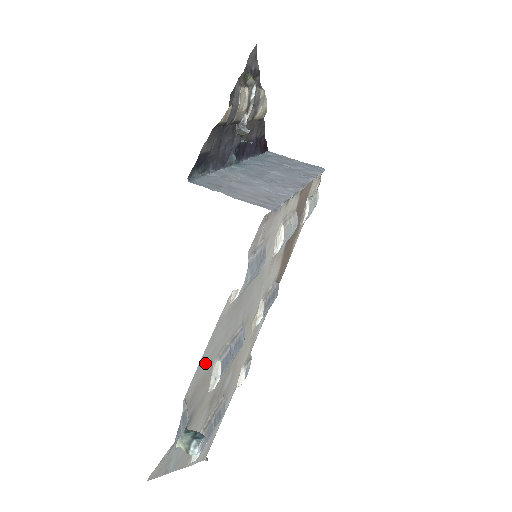
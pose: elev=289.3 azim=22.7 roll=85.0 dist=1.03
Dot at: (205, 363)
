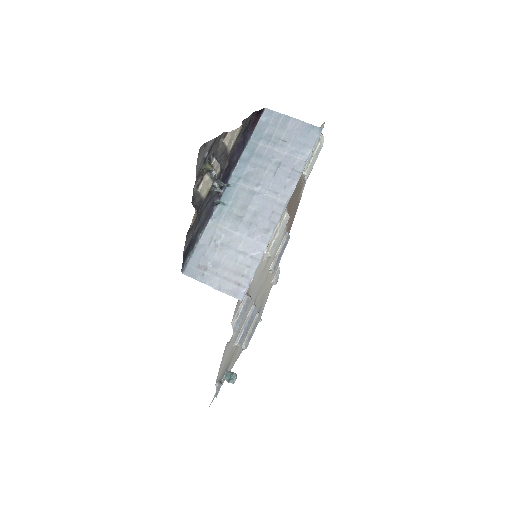
Dot at: (224, 362)
